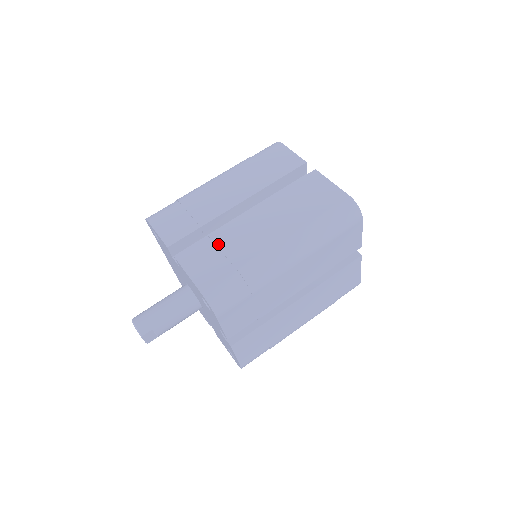
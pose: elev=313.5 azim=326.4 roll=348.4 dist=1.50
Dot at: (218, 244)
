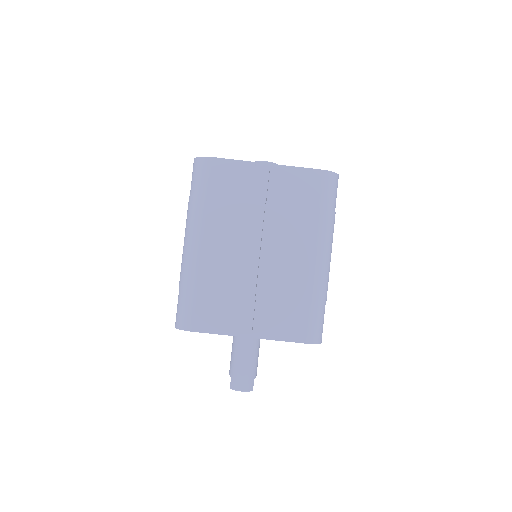
Dot at: (273, 298)
